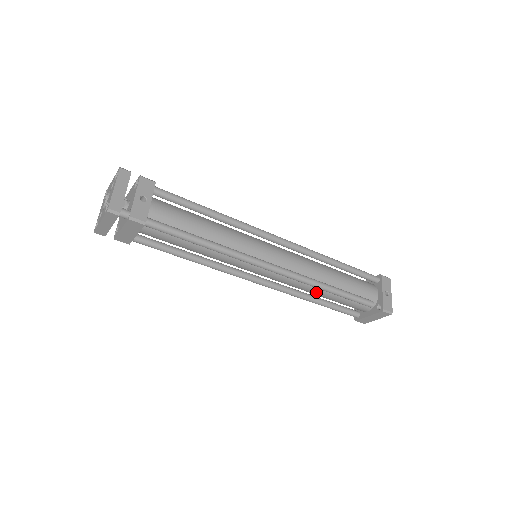
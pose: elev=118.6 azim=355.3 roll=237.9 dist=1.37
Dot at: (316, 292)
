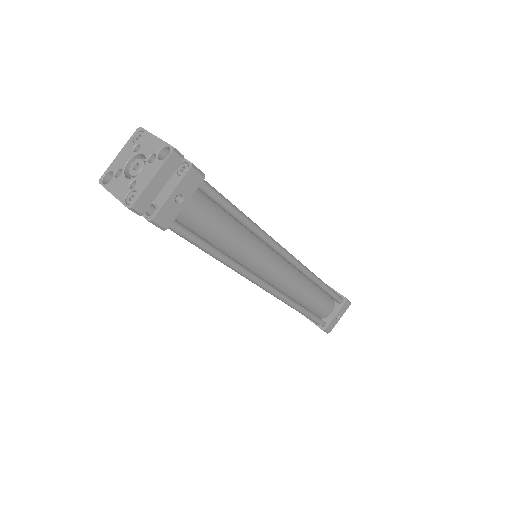
Dot at: occluded
